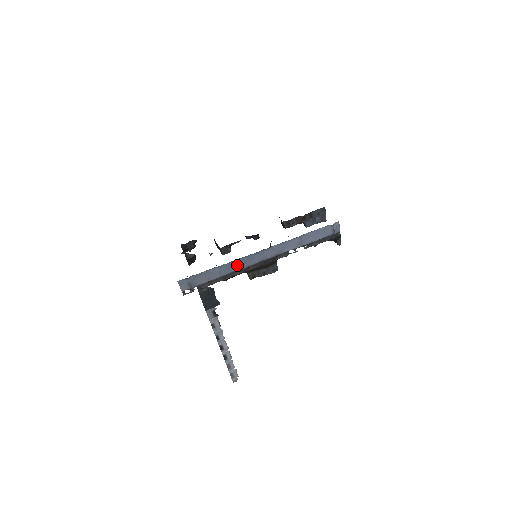
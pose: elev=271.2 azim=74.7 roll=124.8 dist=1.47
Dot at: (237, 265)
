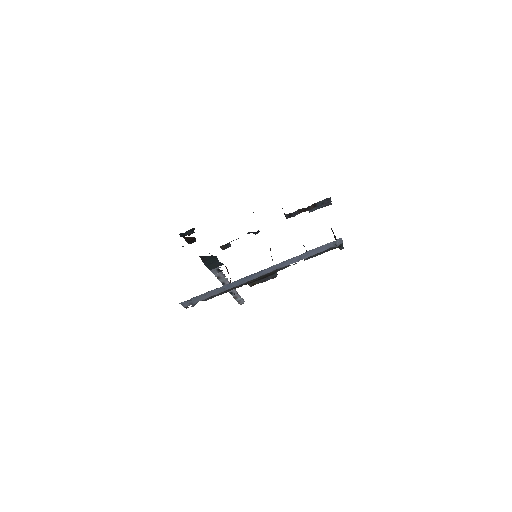
Dot at: (236, 283)
